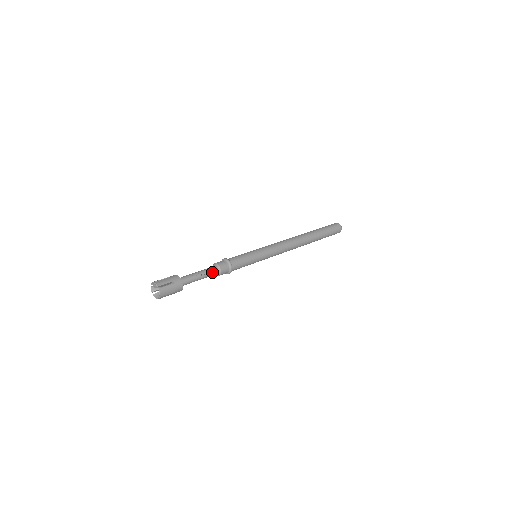
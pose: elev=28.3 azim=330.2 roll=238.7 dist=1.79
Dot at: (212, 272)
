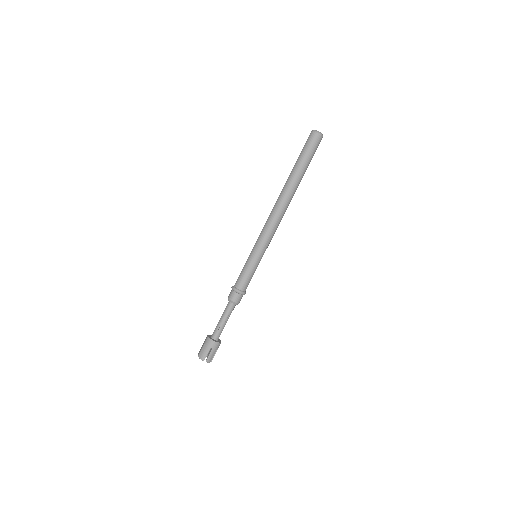
Dot at: (231, 309)
